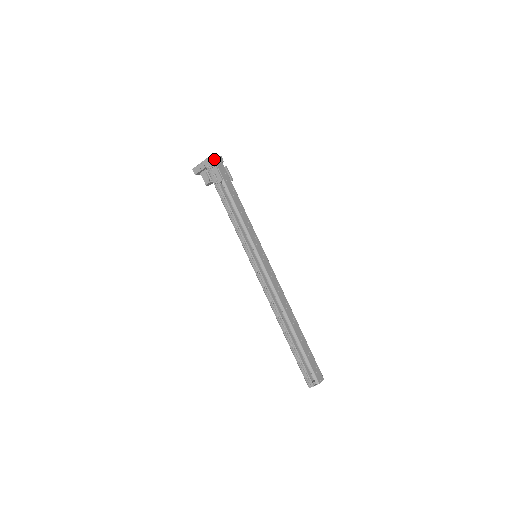
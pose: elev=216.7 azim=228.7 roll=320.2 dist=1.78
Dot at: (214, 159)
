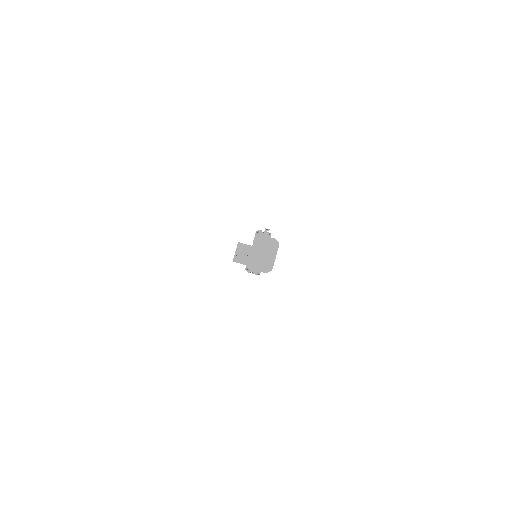
Dot at: occluded
